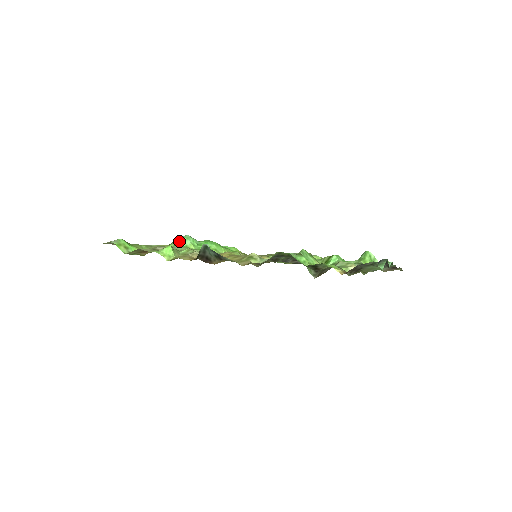
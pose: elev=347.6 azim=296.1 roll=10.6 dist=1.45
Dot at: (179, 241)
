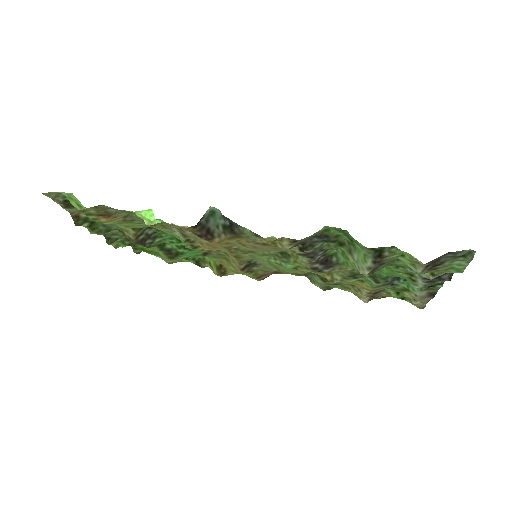
Dot at: occluded
